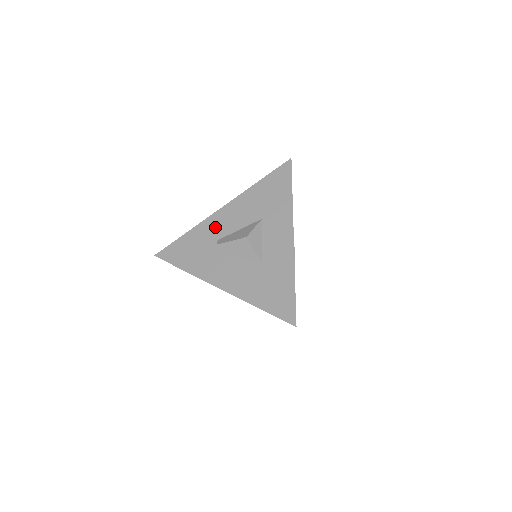
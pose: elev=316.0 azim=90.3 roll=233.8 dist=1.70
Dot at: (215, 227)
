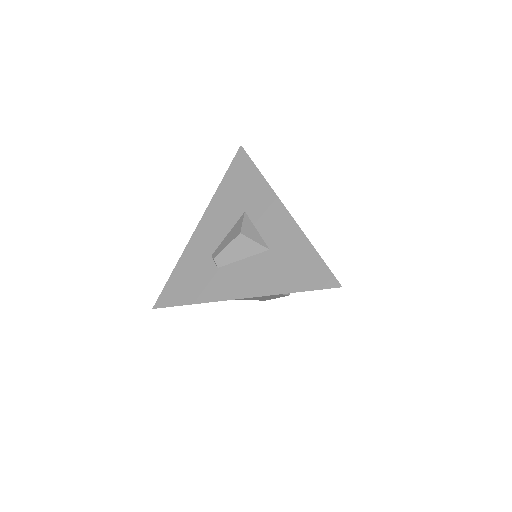
Dot at: (201, 246)
